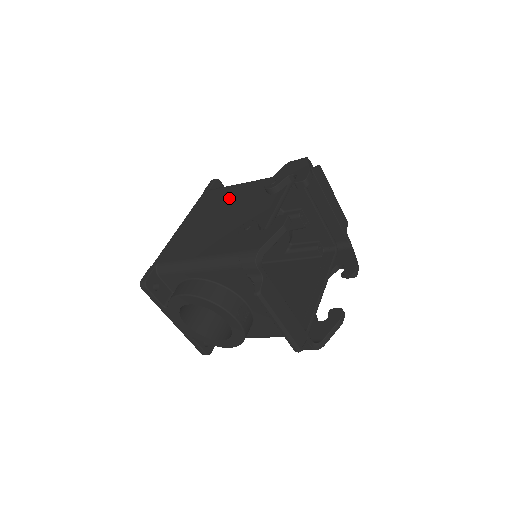
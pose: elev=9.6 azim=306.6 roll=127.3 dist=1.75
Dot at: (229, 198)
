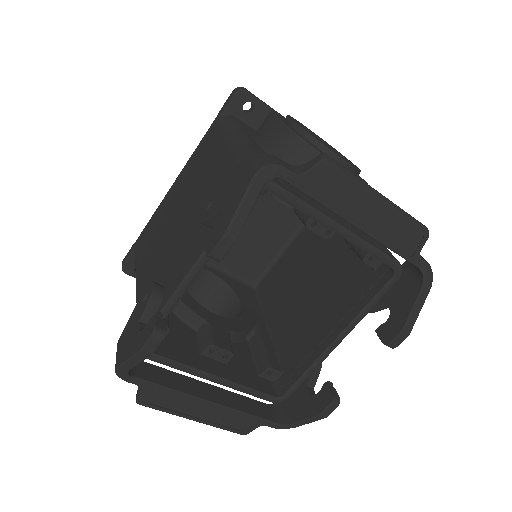
Dot at: (205, 171)
